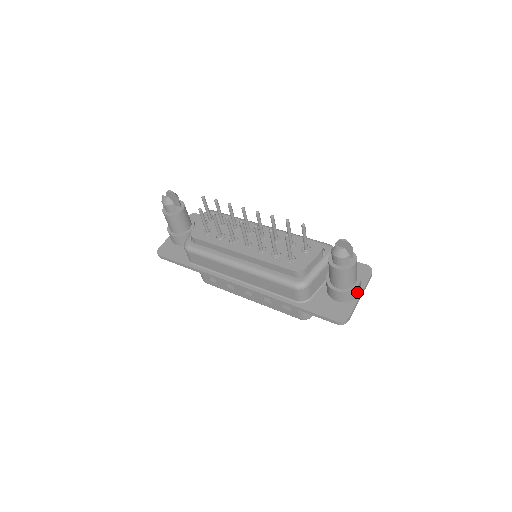
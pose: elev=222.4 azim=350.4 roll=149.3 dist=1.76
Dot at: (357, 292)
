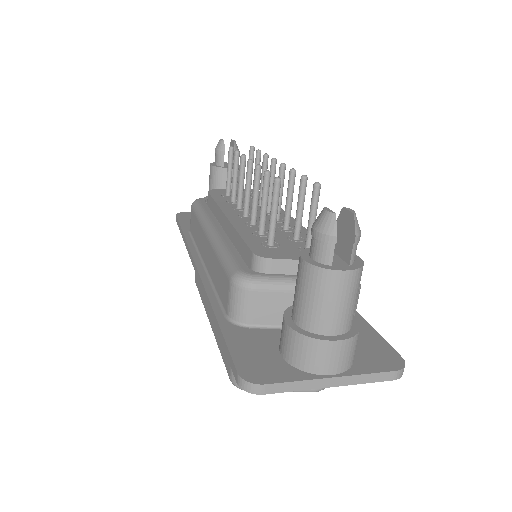
Dot at: (326, 360)
